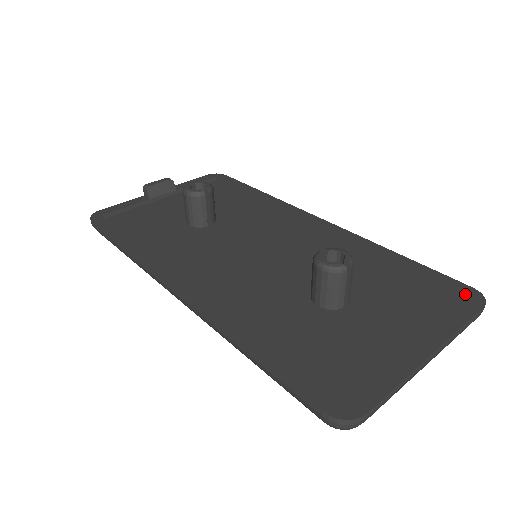
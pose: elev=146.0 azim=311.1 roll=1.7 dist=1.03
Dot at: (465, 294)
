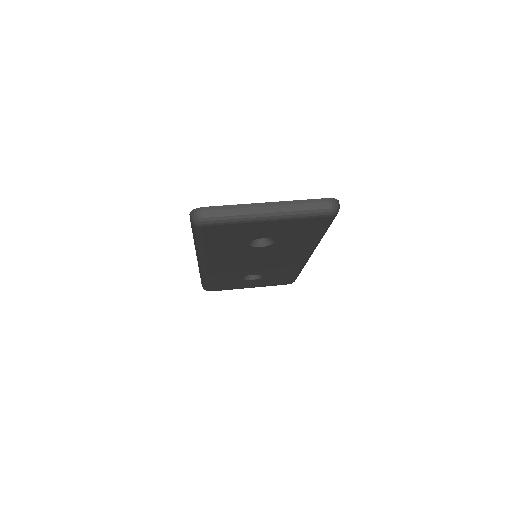
Dot at: occluded
